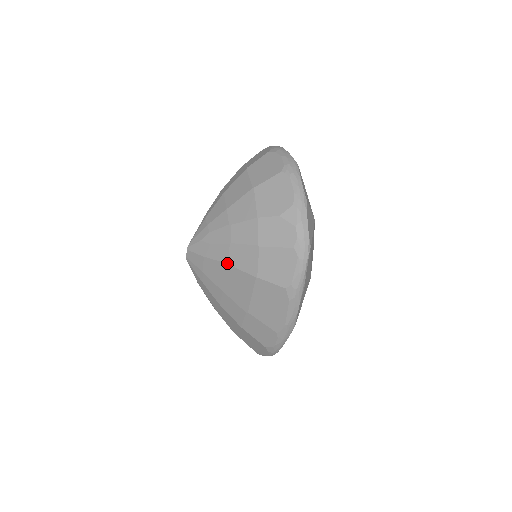
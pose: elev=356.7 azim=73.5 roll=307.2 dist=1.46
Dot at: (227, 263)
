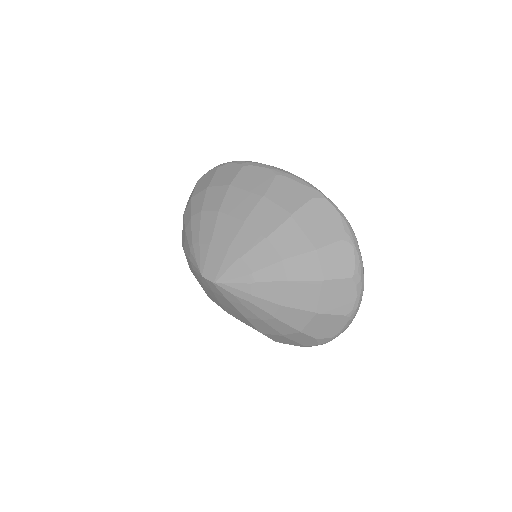
Dot at: (246, 318)
